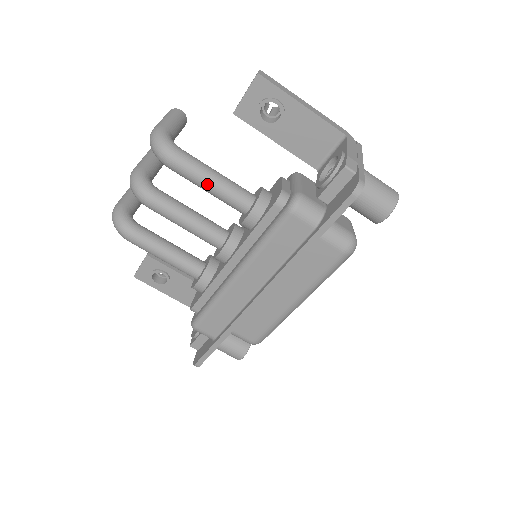
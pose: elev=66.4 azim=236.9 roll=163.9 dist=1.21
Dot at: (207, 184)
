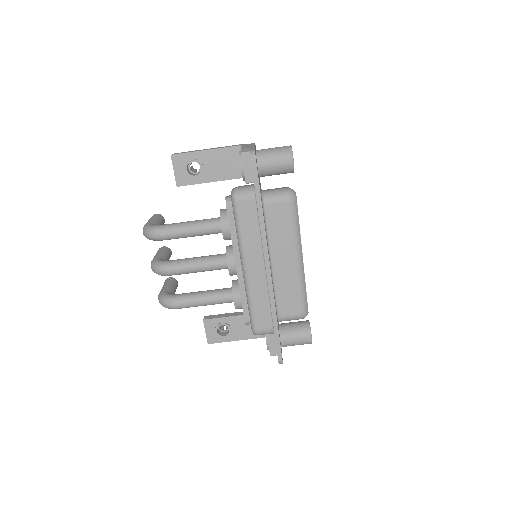
Dot at: (188, 231)
